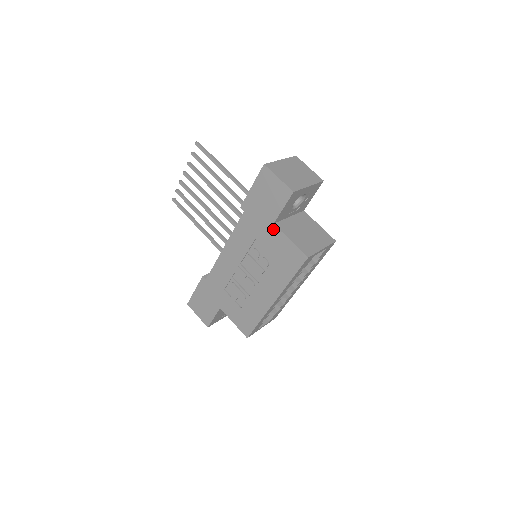
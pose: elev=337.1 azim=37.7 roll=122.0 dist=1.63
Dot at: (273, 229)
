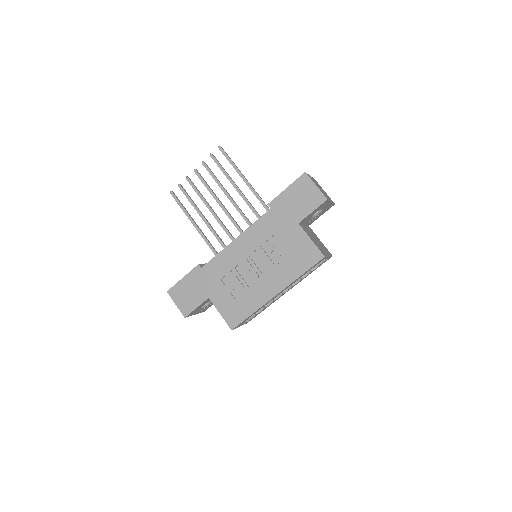
Dot at: (297, 228)
